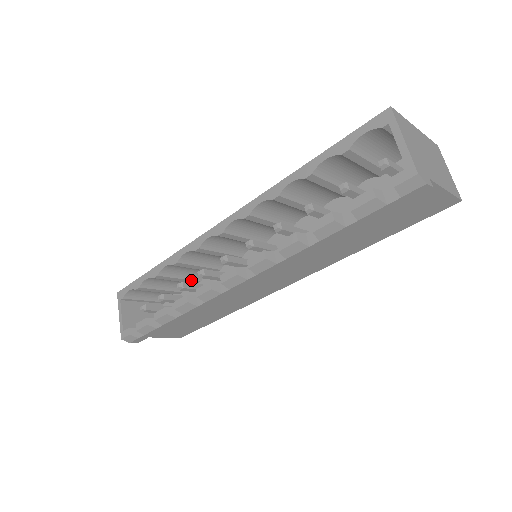
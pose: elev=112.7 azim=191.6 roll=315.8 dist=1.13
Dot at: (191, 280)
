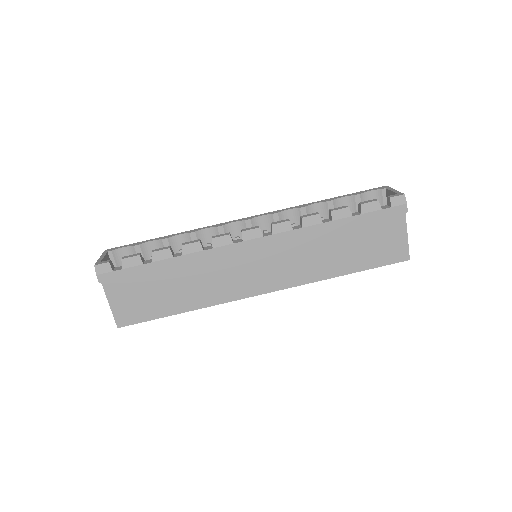
Dot at: occluded
